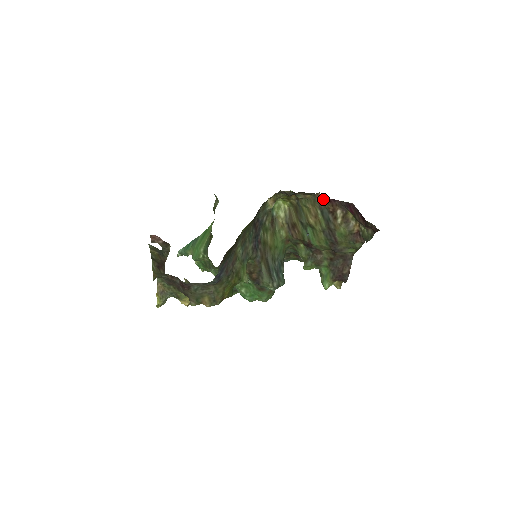
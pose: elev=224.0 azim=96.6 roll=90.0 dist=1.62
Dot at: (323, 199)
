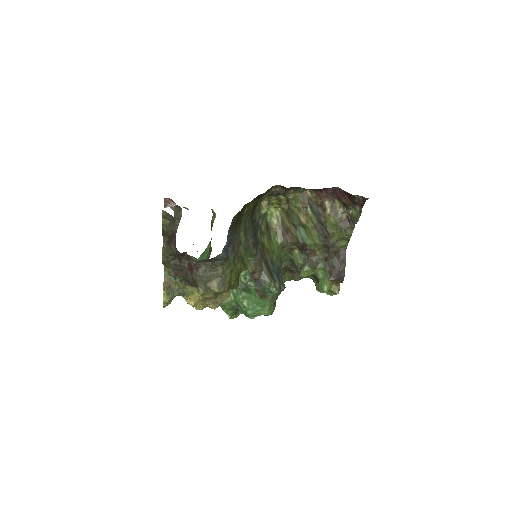
Dot at: (311, 195)
